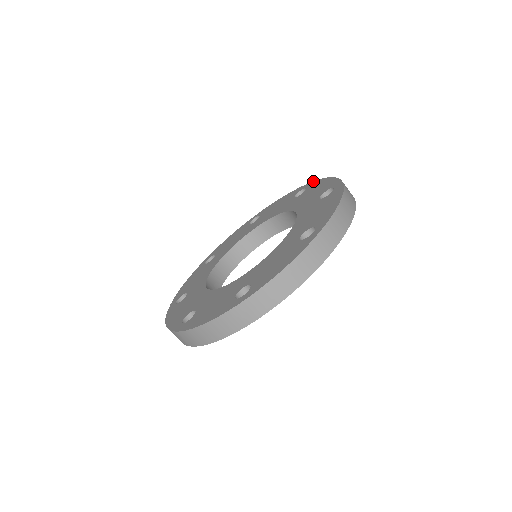
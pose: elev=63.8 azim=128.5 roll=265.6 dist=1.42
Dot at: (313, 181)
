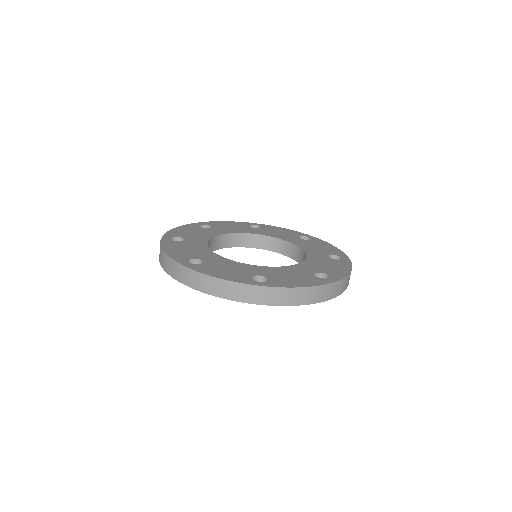
Dot at: (318, 238)
